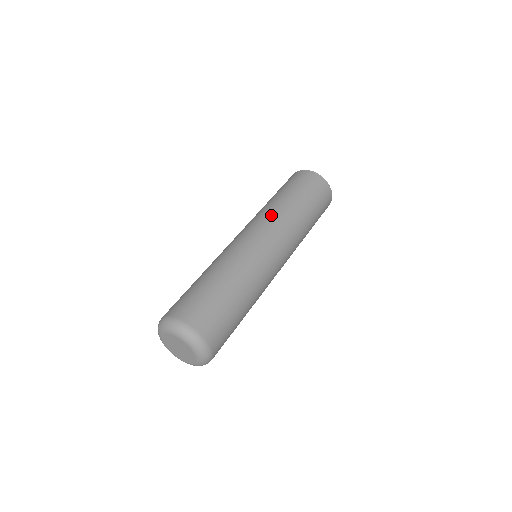
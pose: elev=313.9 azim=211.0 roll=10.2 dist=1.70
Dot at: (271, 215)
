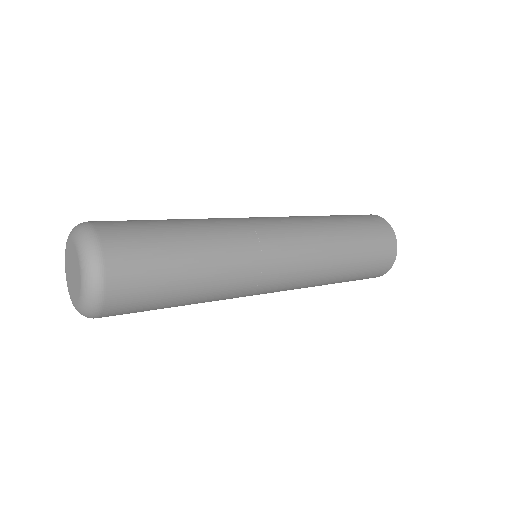
Dot at: occluded
